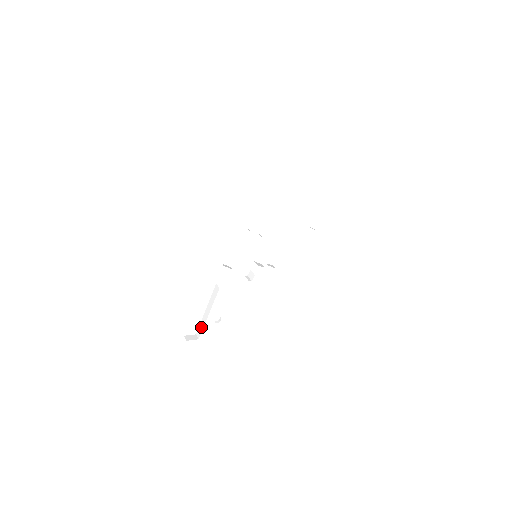
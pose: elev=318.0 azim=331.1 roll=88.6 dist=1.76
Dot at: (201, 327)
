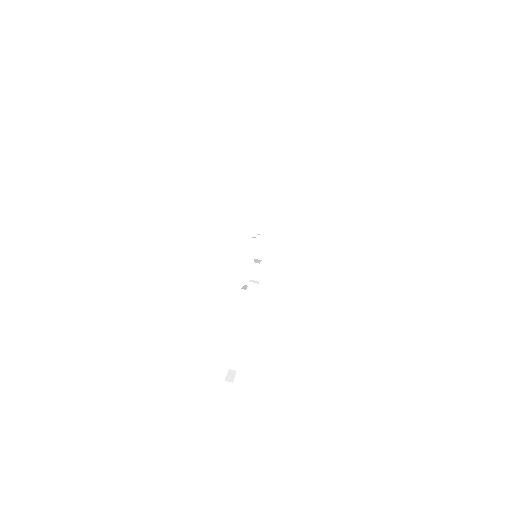
Dot at: (235, 359)
